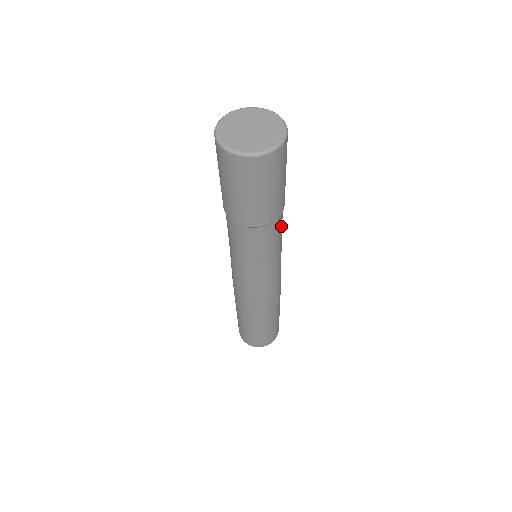
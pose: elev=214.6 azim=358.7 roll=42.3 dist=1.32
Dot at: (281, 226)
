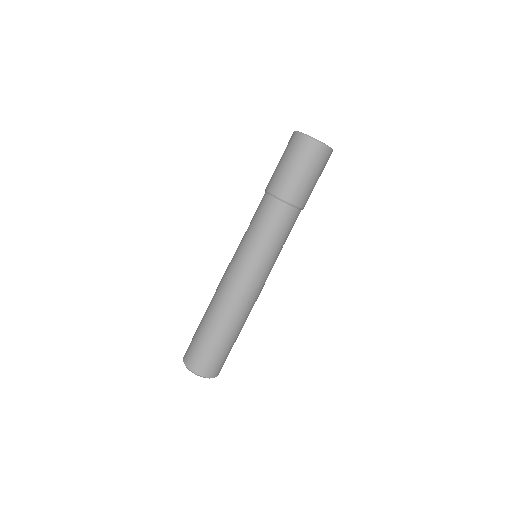
Dot at: (292, 225)
